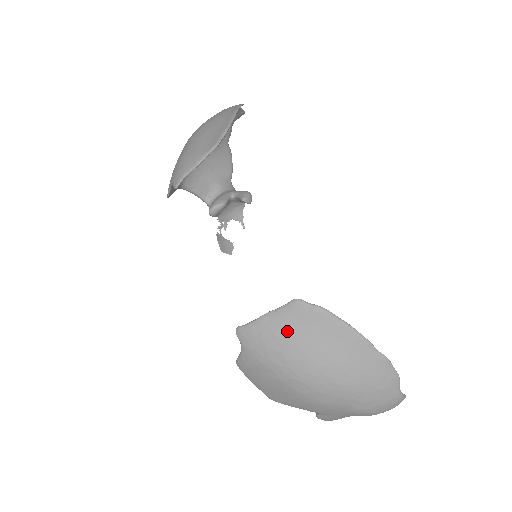
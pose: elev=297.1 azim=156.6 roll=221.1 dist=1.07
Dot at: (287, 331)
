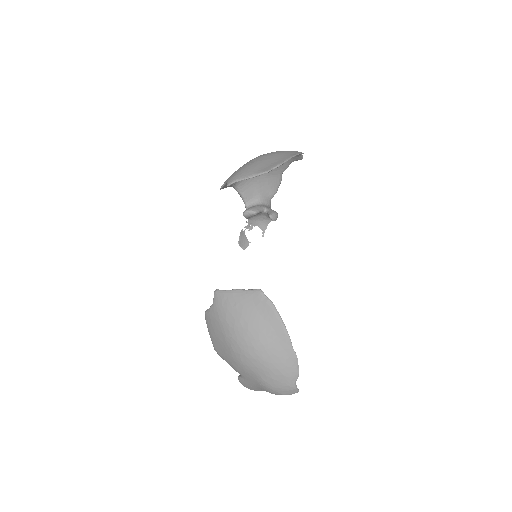
Dot at: (244, 306)
